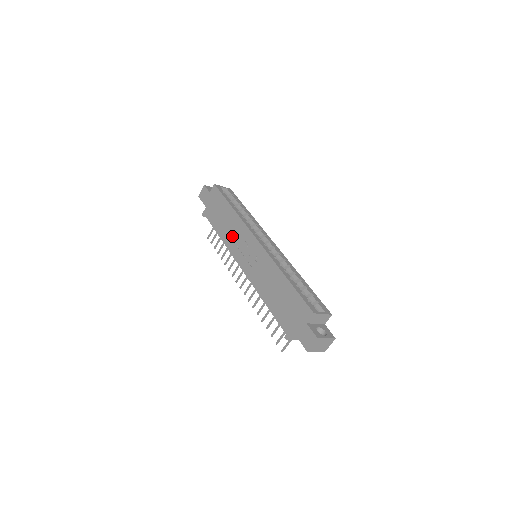
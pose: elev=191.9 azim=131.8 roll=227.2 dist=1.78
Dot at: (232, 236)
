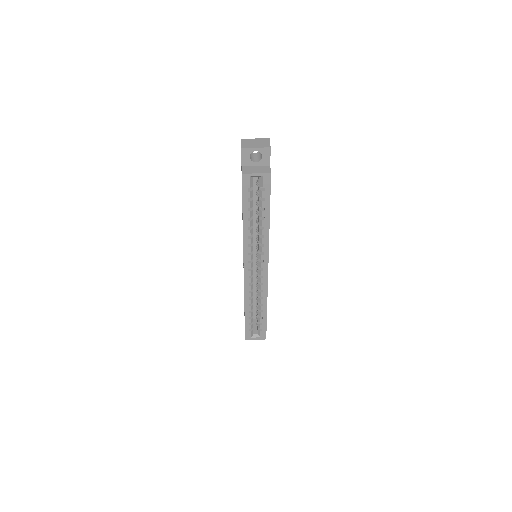
Dot at: occluded
